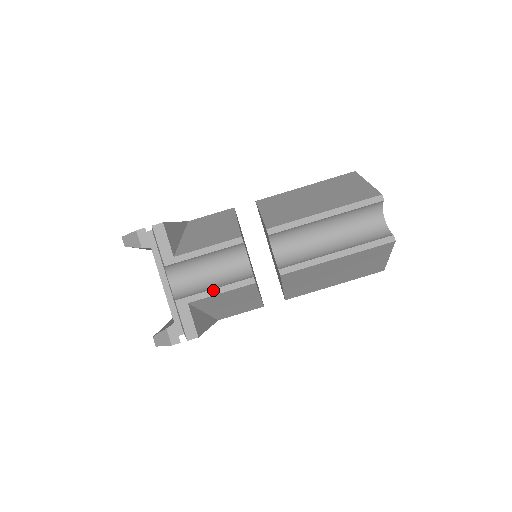
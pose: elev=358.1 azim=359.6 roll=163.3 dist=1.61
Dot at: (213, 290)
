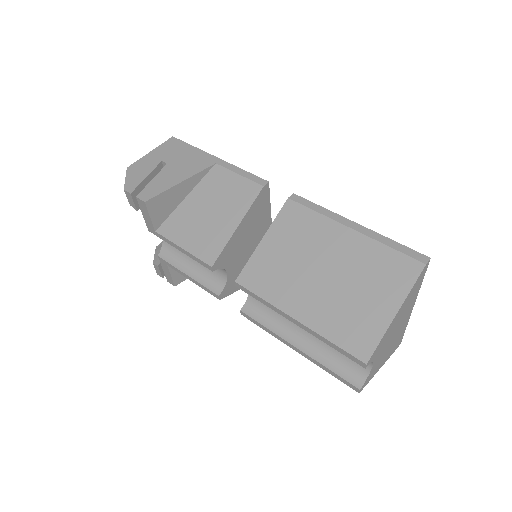
Dot at: (186, 275)
